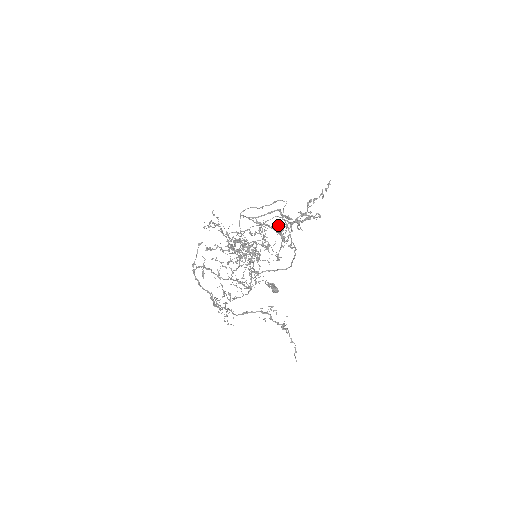
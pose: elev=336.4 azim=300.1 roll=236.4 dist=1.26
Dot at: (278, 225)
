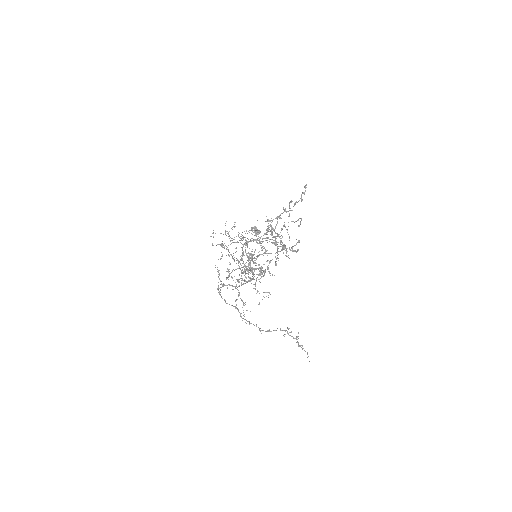
Dot at: occluded
